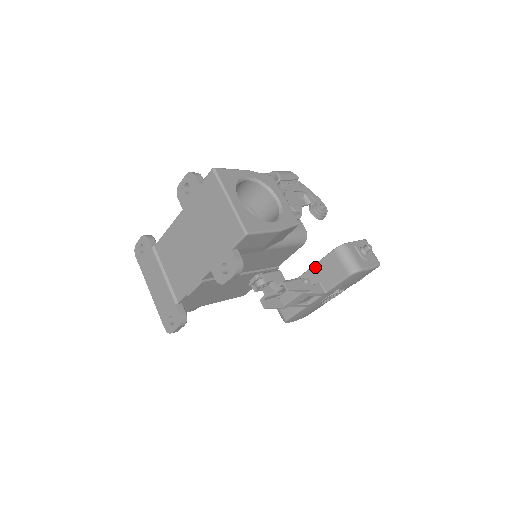
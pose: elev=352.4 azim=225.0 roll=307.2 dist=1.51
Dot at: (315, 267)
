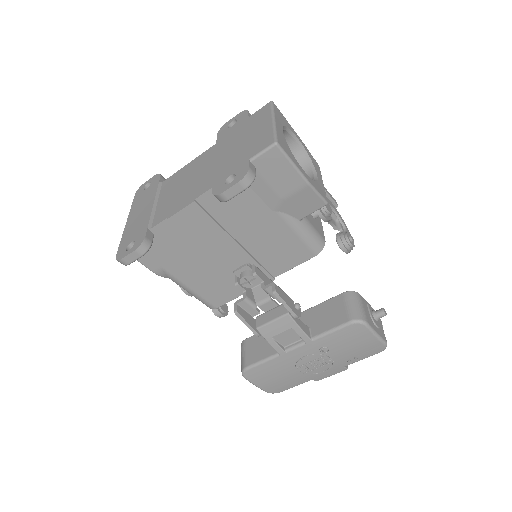
Dot at: (312, 309)
